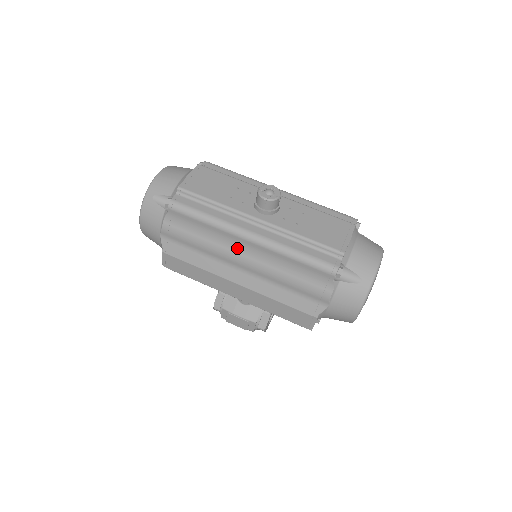
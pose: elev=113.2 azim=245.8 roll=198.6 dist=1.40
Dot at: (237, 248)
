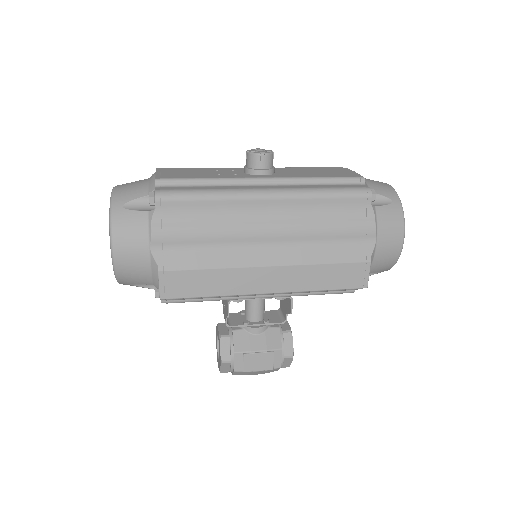
Dot at: (256, 217)
